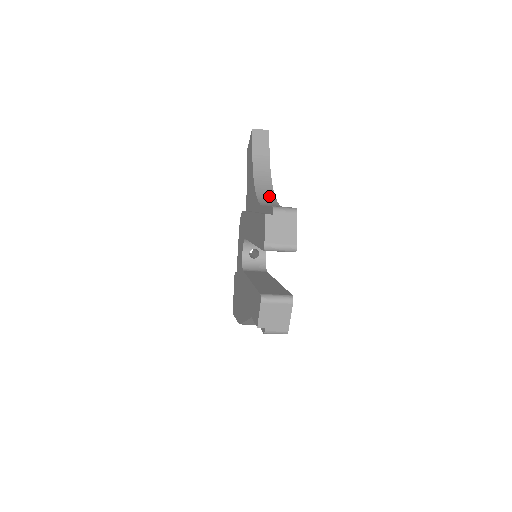
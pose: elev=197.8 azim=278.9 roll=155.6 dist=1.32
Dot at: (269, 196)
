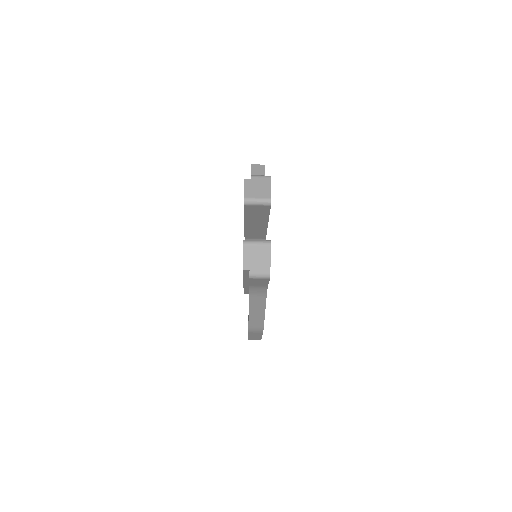
Dot at: occluded
